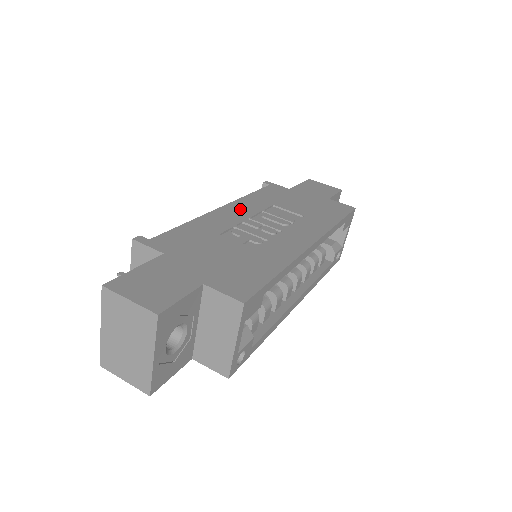
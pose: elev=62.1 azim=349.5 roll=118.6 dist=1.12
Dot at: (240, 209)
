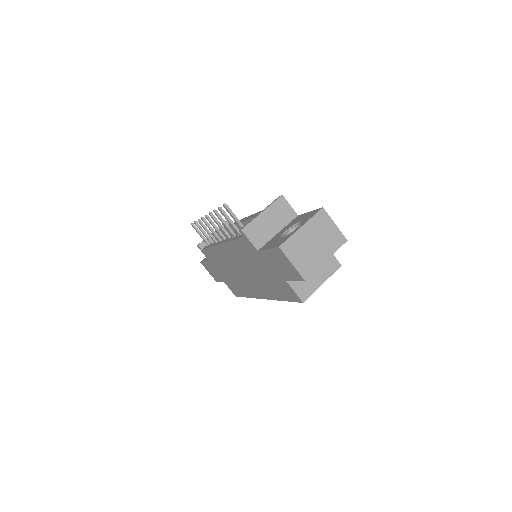
Dot at: occluded
